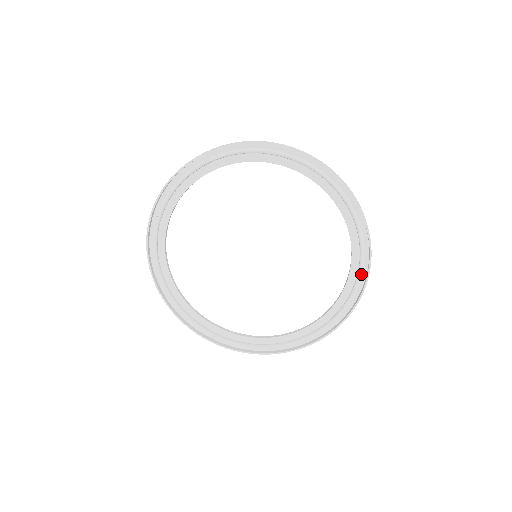
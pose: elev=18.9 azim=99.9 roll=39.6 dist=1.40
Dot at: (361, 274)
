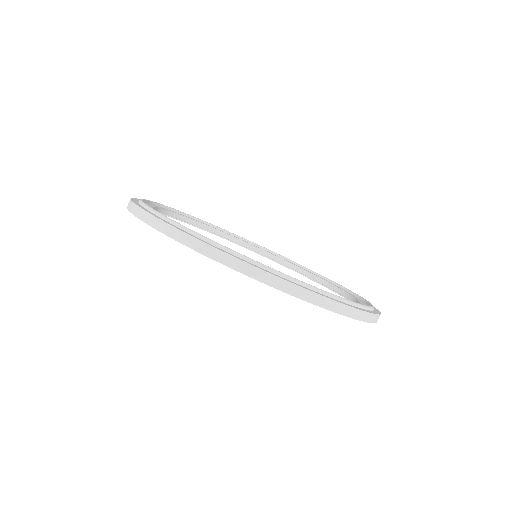
Dot at: occluded
